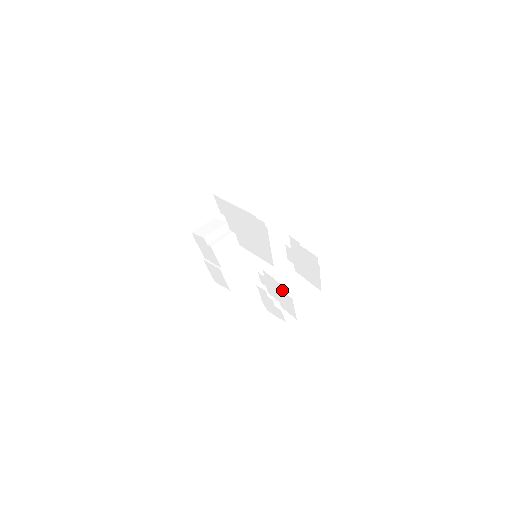
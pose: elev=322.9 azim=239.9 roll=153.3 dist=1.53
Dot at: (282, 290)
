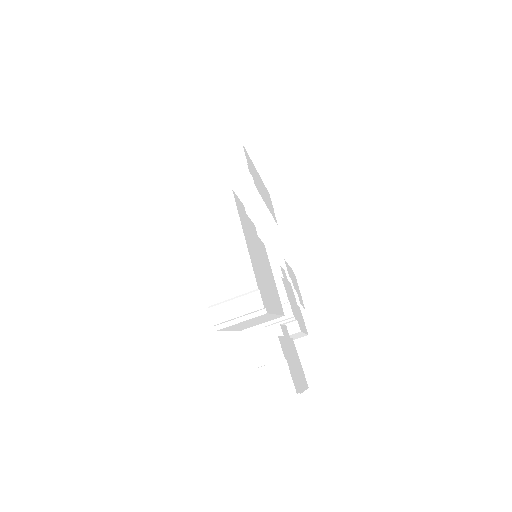
Dot at: occluded
